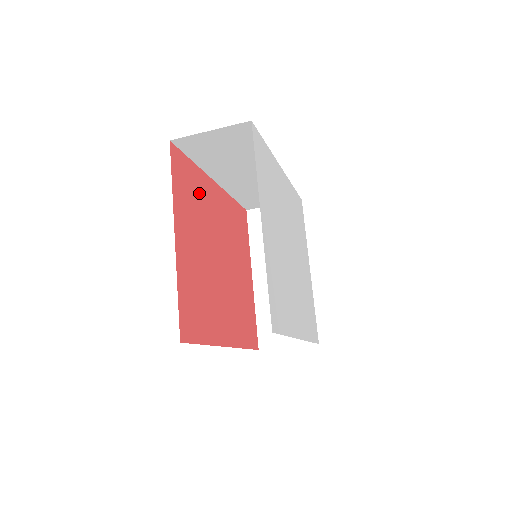
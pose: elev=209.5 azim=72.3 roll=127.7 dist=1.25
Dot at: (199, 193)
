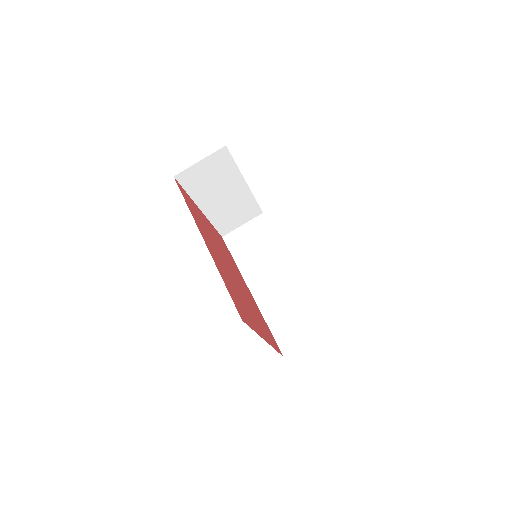
Dot at: (231, 259)
